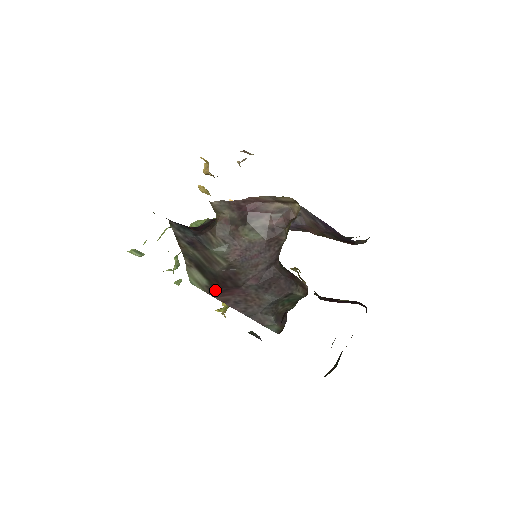
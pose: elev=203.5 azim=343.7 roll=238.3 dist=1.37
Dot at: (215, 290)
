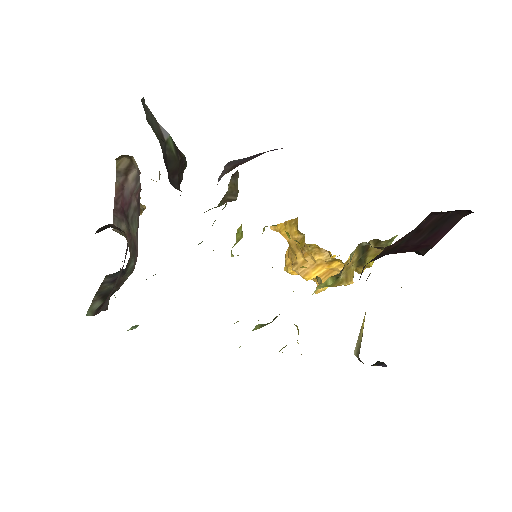
Dot at: (100, 307)
